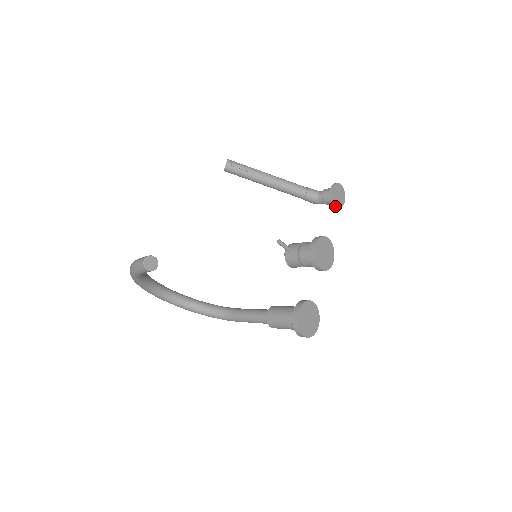
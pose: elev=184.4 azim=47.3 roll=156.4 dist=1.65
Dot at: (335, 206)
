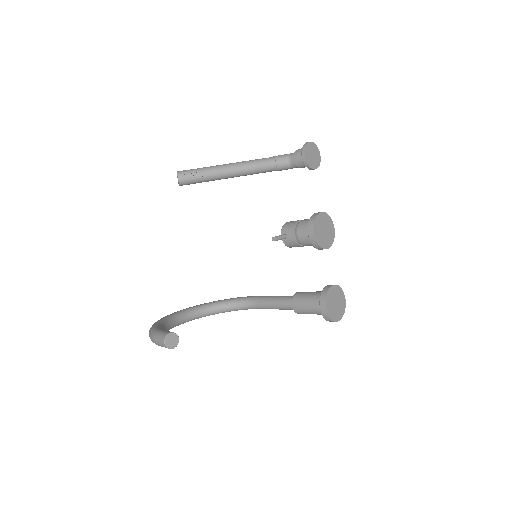
Dot at: occluded
